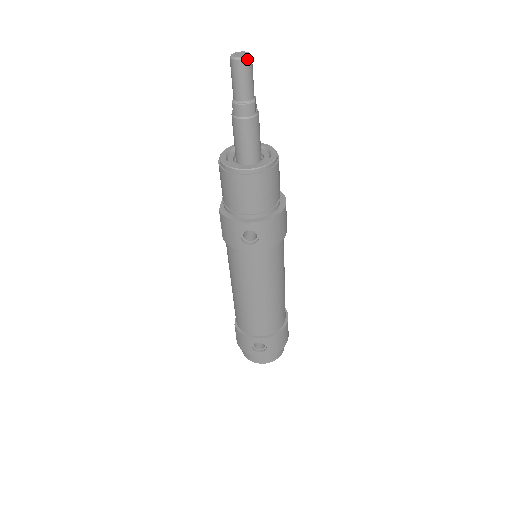
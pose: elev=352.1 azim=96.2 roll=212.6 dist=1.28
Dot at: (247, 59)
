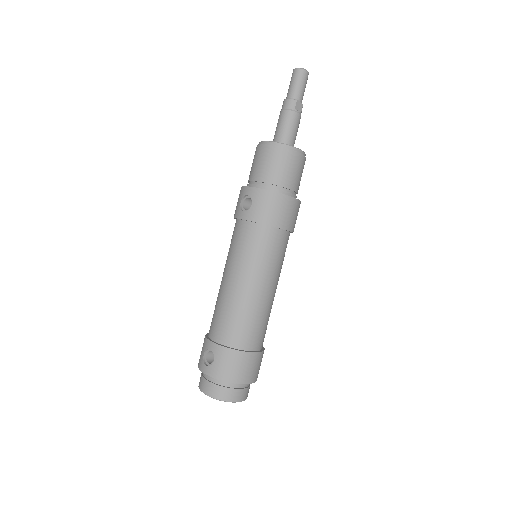
Dot at: (301, 69)
